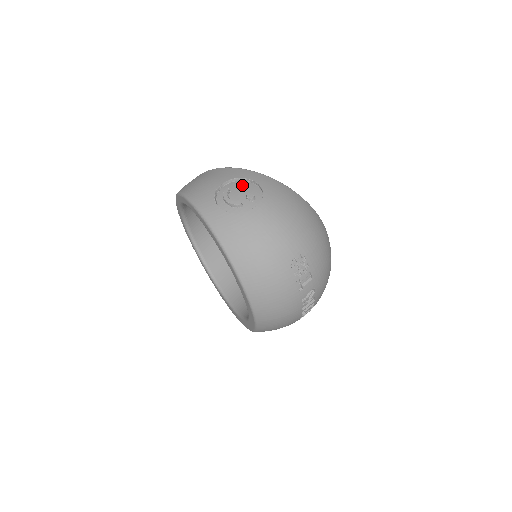
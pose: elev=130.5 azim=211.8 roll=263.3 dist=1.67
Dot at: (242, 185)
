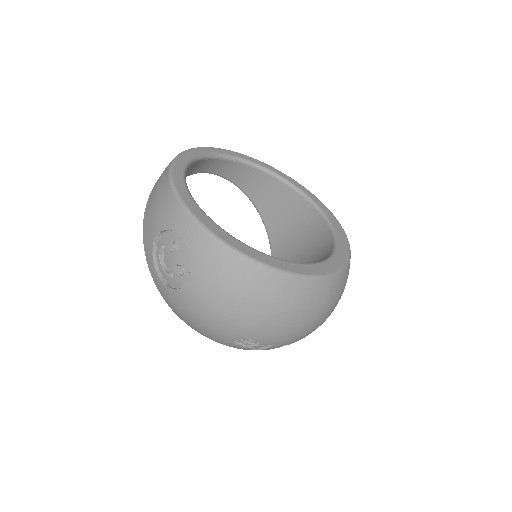
Dot at: (172, 249)
